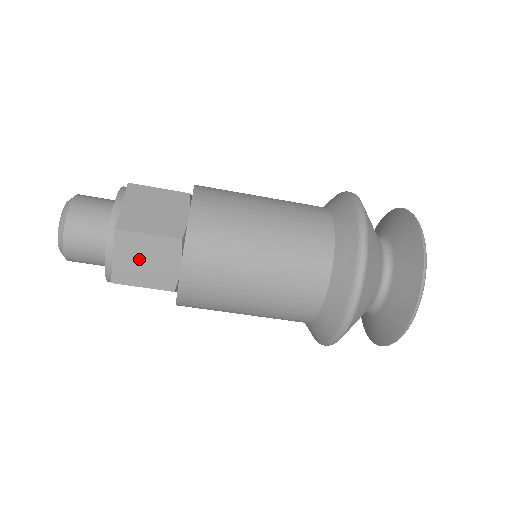
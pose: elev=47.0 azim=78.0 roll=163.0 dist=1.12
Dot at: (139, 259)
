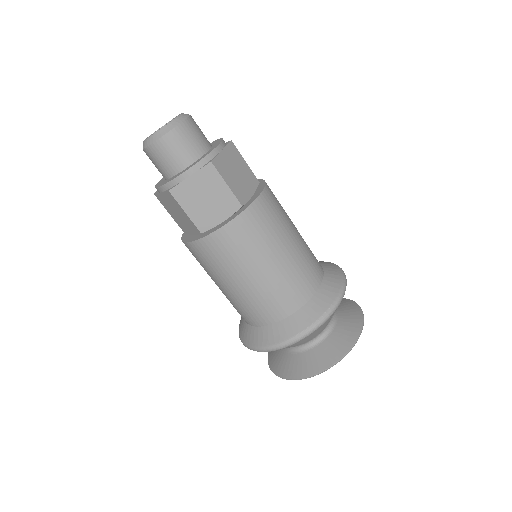
Dot at: (204, 193)
